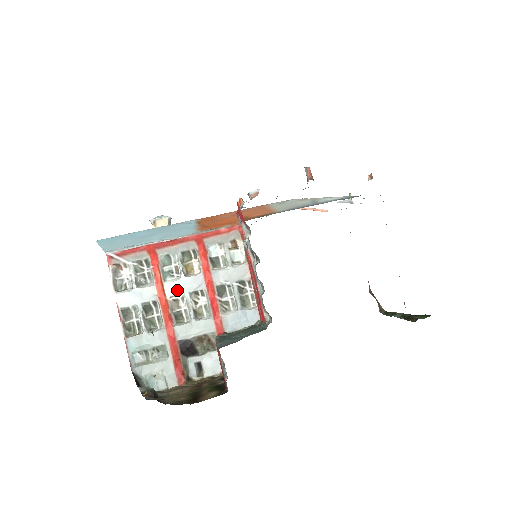
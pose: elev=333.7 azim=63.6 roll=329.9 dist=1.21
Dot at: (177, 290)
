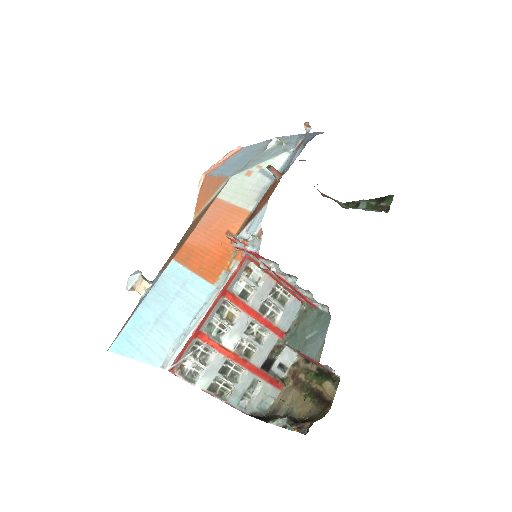
Dot at: (235, 340)
